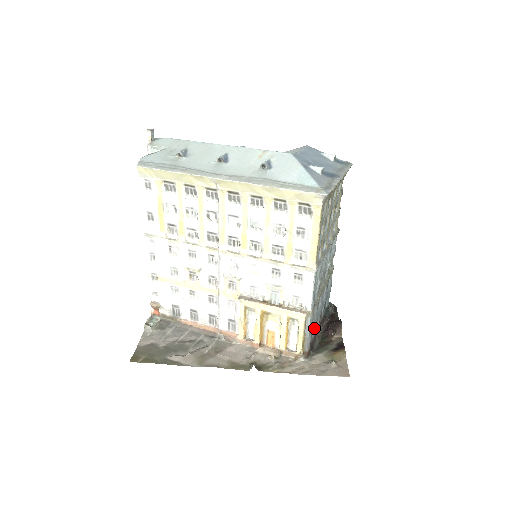
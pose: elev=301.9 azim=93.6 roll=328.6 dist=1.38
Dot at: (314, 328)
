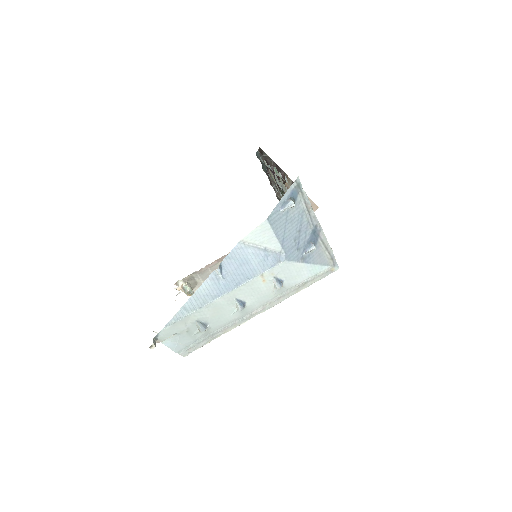
Dot at: occluded
